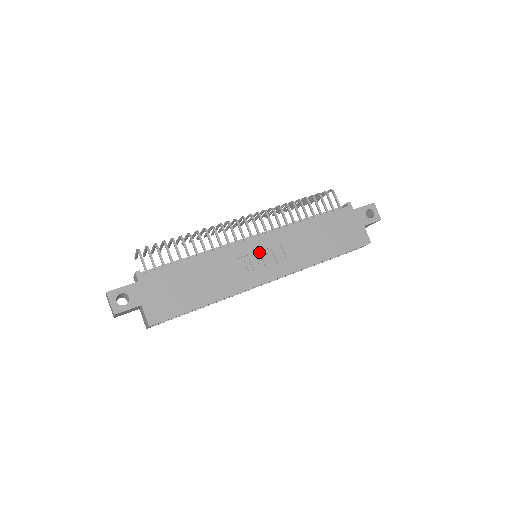
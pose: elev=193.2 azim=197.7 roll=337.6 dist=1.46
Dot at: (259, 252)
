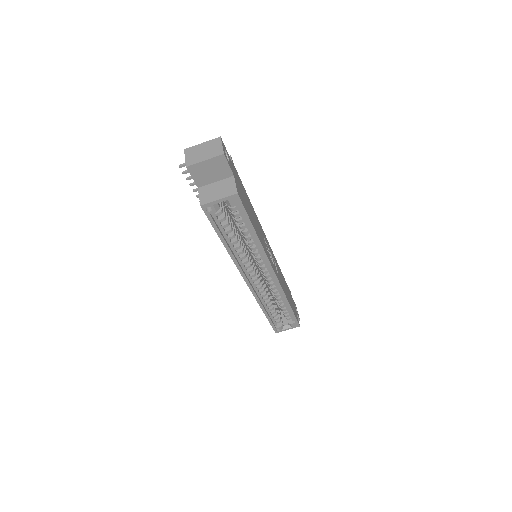
Dot at: (269, 250)
